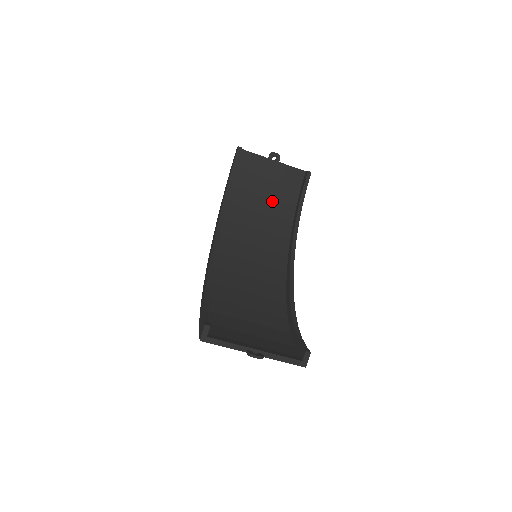
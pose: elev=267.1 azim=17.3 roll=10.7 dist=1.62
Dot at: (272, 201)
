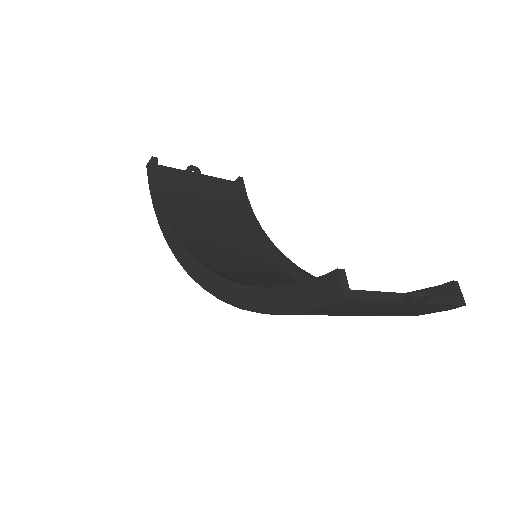
Dot at: (217, 216)
